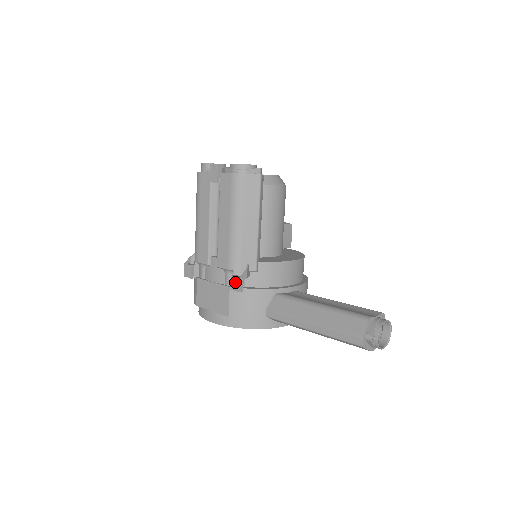
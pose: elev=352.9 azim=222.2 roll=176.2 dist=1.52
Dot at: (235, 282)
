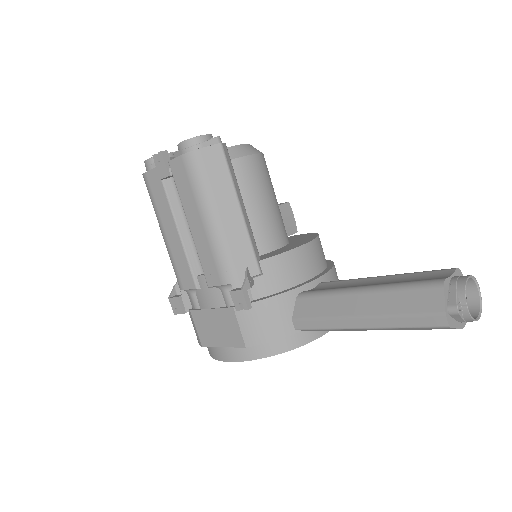
Dot at: (237, 298)
